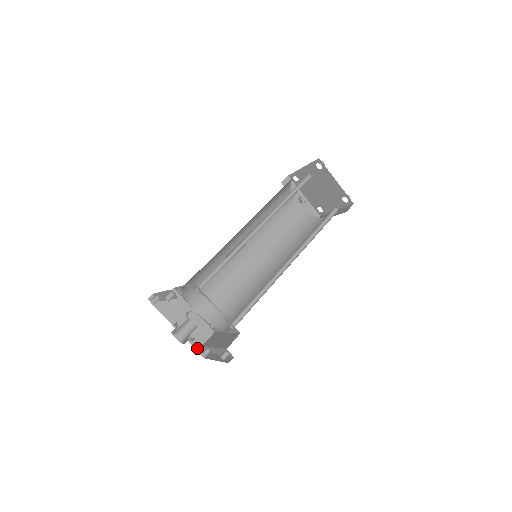
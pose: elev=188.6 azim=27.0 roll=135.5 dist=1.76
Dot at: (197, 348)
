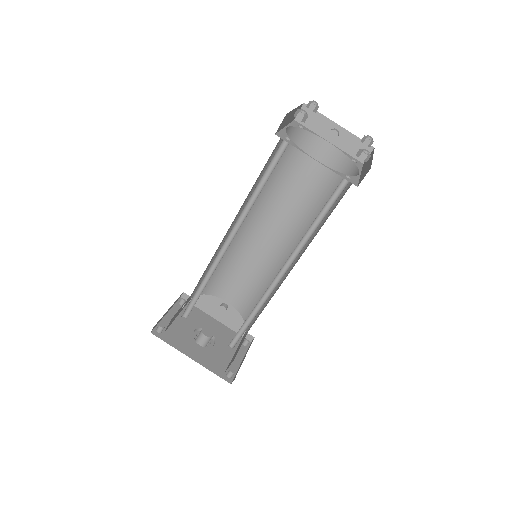
Dot at: occluded
